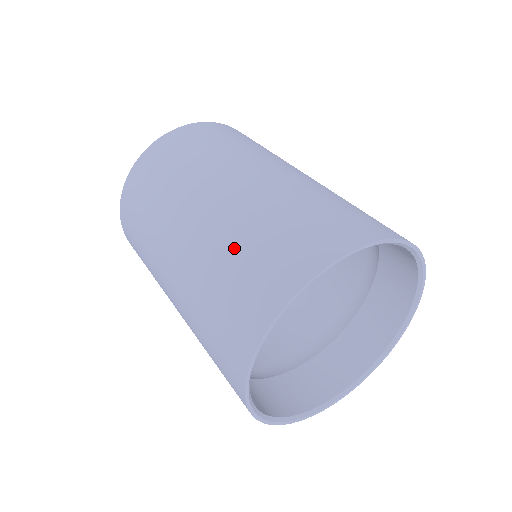
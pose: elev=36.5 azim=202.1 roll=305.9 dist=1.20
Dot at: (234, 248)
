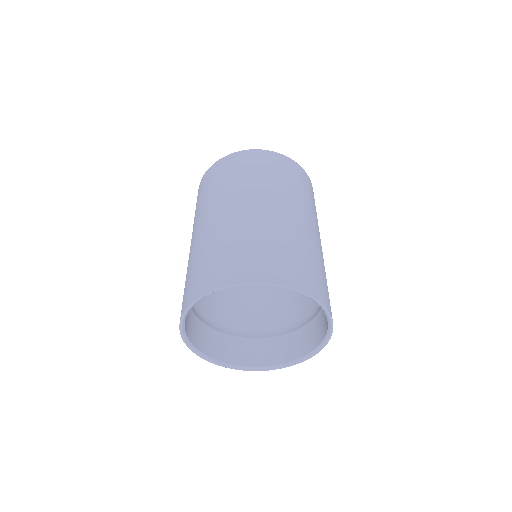
Dot at: (266, 238)
